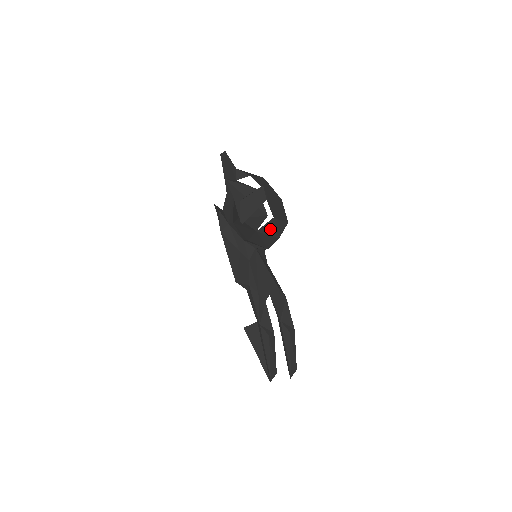
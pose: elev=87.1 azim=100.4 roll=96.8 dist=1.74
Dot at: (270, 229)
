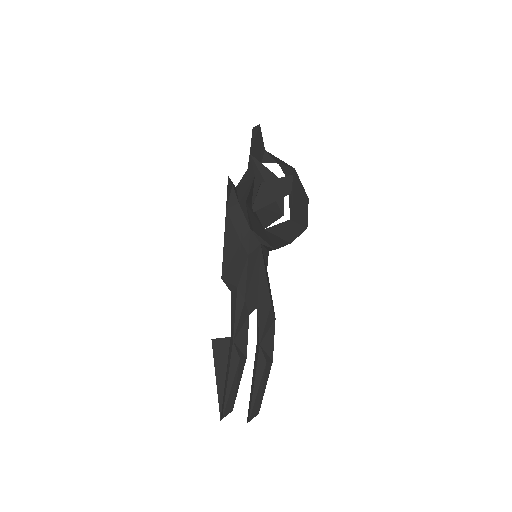
Dot at: (282, 231)
